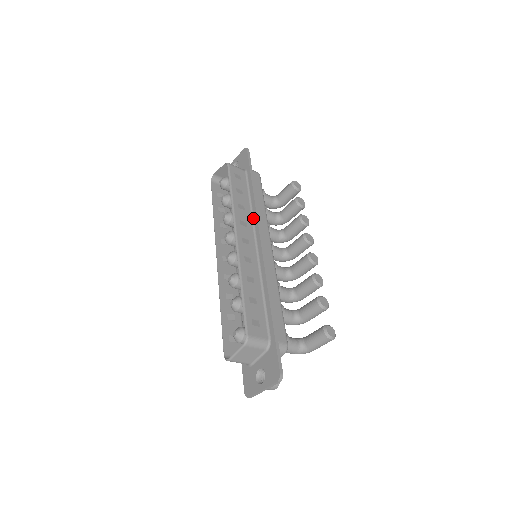
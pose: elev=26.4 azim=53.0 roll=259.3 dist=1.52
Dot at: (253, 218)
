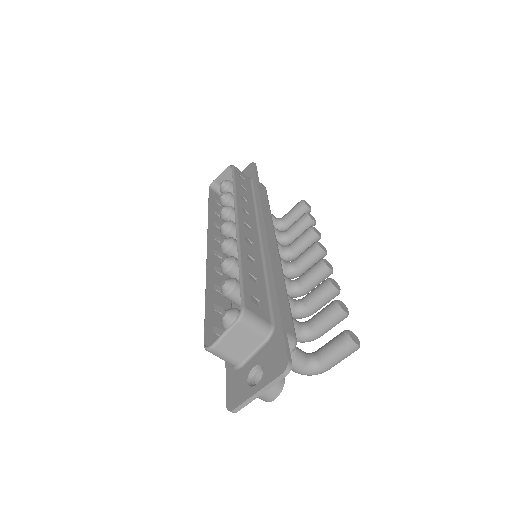
Dot at: (257, 213)
